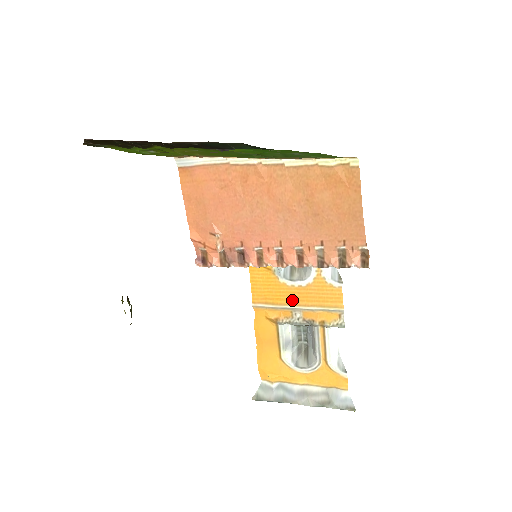
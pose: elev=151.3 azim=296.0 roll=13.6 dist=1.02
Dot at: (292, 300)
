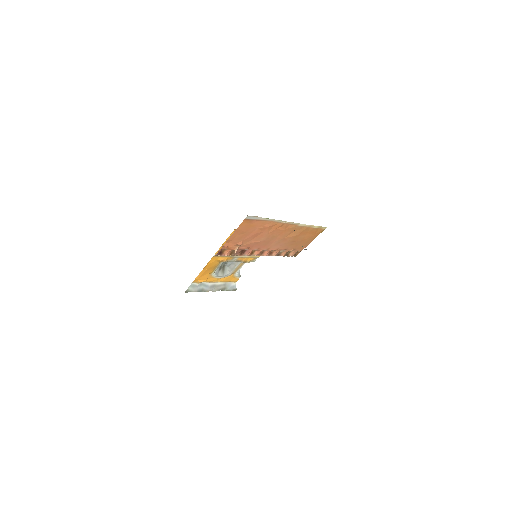
Dot at: occluded
